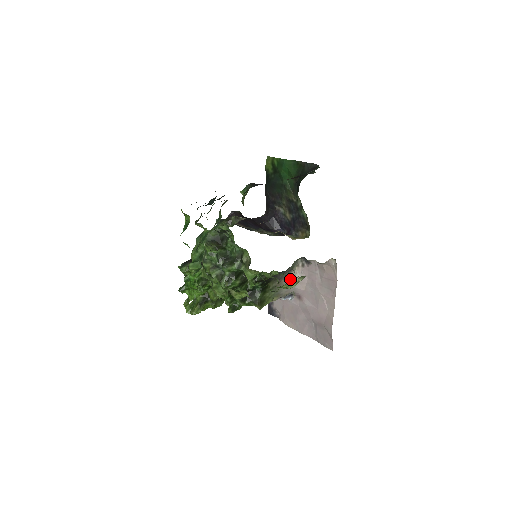
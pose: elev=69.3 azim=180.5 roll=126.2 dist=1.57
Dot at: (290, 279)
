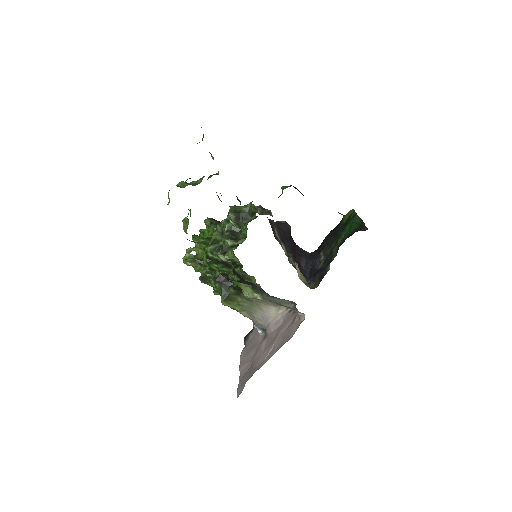
Dot at: (271, 312)
